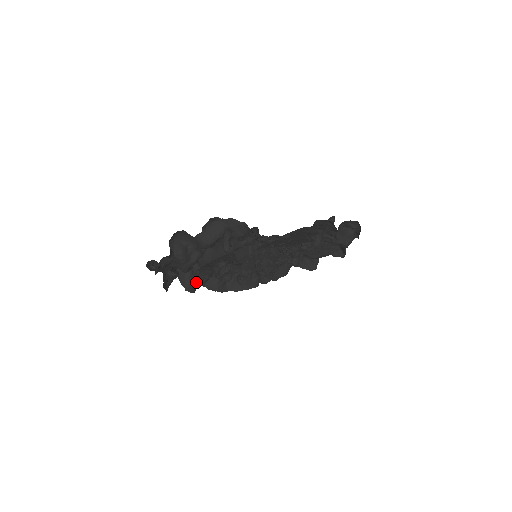
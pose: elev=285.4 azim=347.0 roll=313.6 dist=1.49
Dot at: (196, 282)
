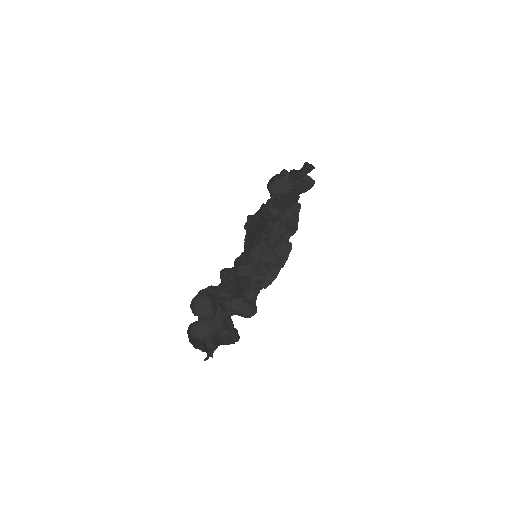
Dot at: (249, 306)
